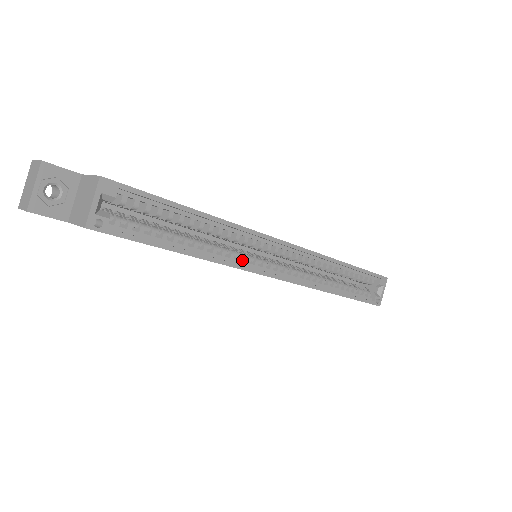
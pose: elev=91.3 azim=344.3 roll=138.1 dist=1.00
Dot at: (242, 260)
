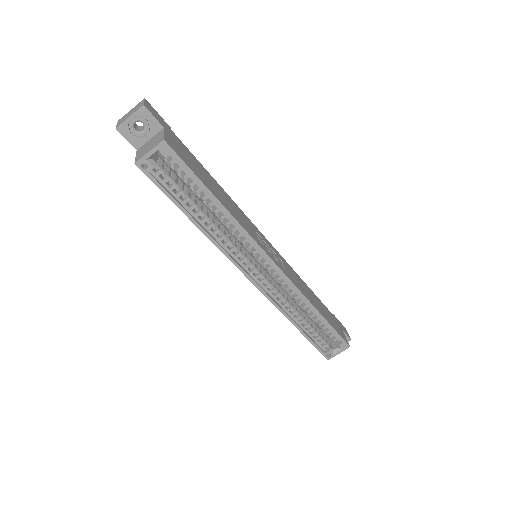
Dot at: (235, 252)
